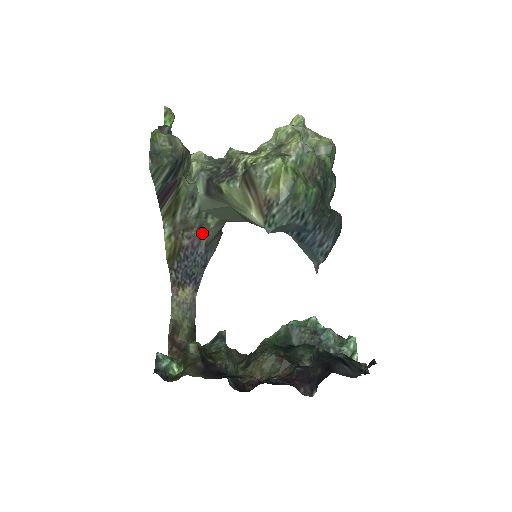
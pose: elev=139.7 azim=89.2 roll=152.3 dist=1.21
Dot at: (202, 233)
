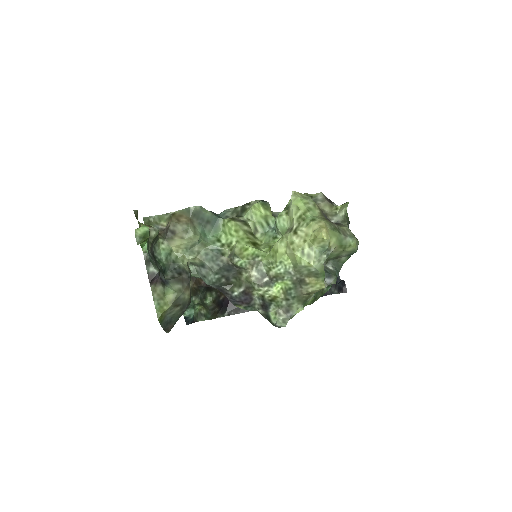
Dot at: occluded
